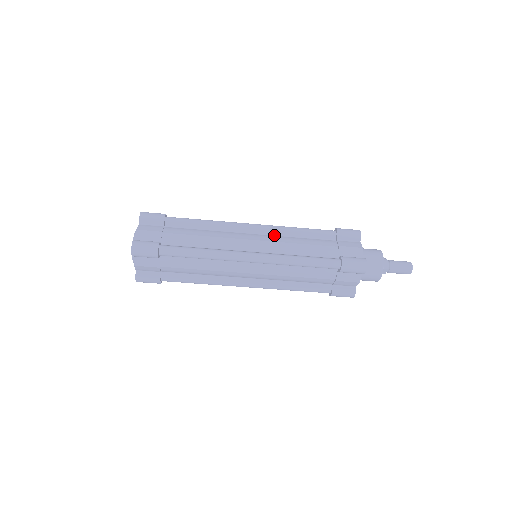
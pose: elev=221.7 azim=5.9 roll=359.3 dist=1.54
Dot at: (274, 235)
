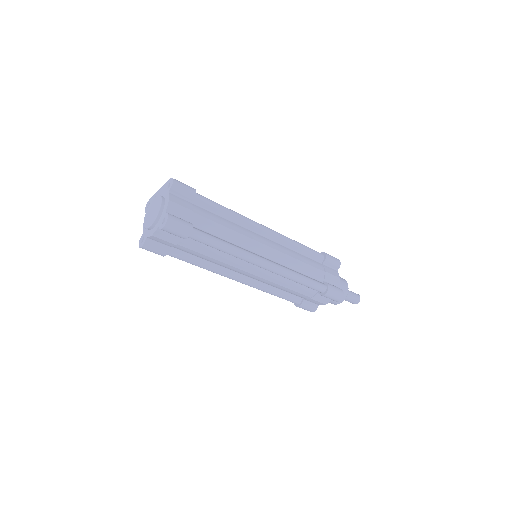
Dot at: (280, 244)
